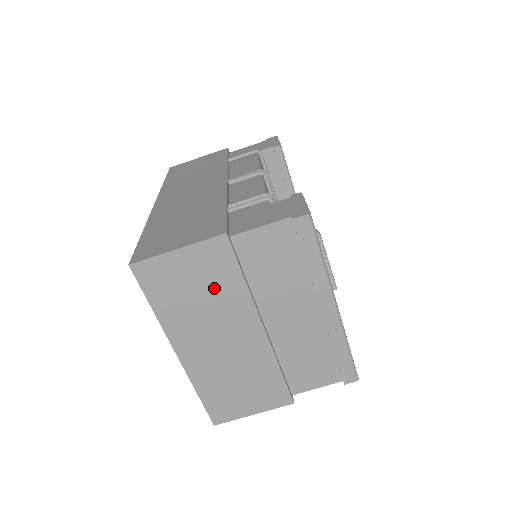
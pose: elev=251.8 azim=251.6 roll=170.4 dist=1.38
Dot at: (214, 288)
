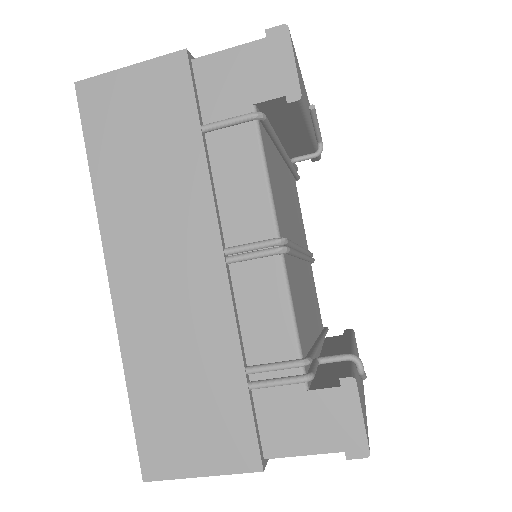
Dot at: occluded
